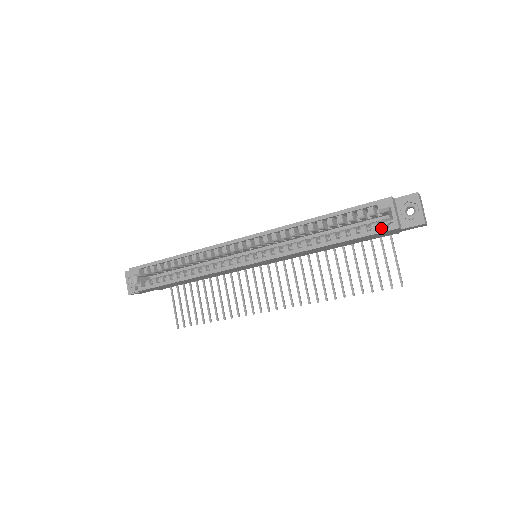
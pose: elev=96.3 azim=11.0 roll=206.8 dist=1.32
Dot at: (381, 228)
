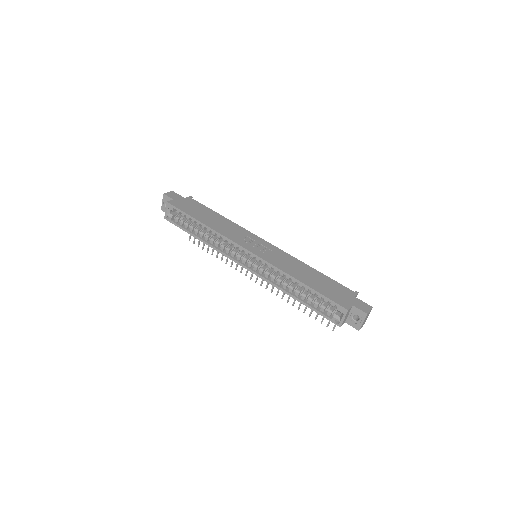
Dot at: (331, 319)
